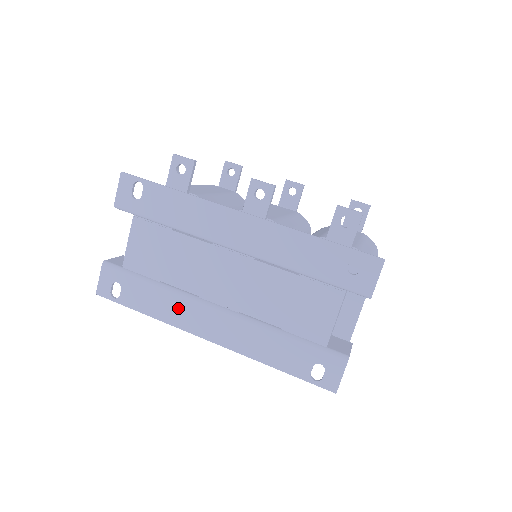
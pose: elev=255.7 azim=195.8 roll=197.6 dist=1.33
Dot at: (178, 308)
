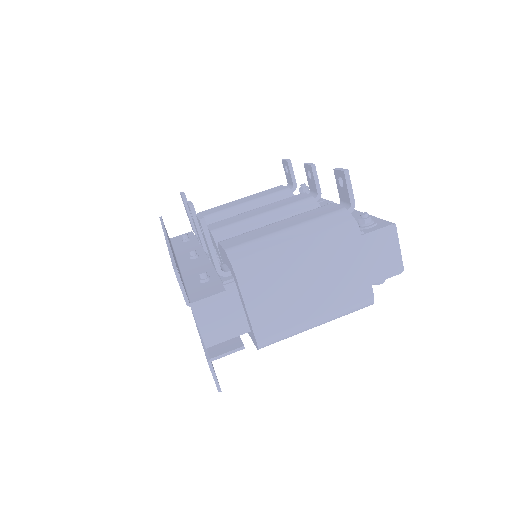
Dot at: occluded
